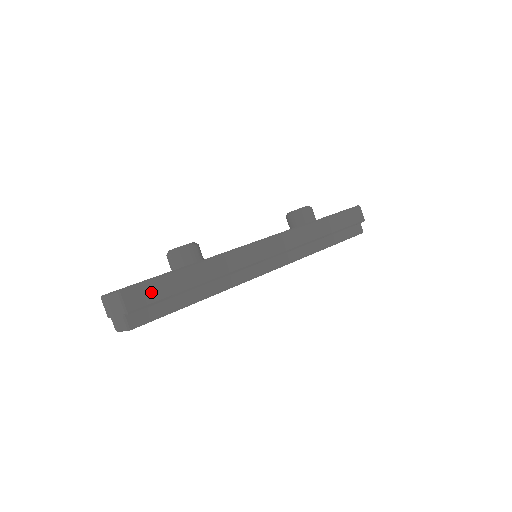
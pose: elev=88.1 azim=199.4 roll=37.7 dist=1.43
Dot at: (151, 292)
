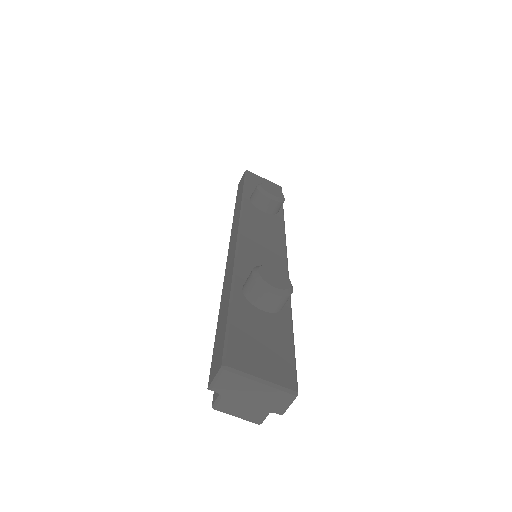
Dot at: occluded
